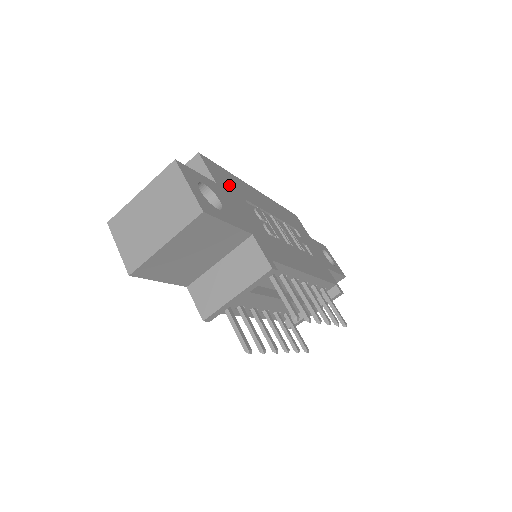
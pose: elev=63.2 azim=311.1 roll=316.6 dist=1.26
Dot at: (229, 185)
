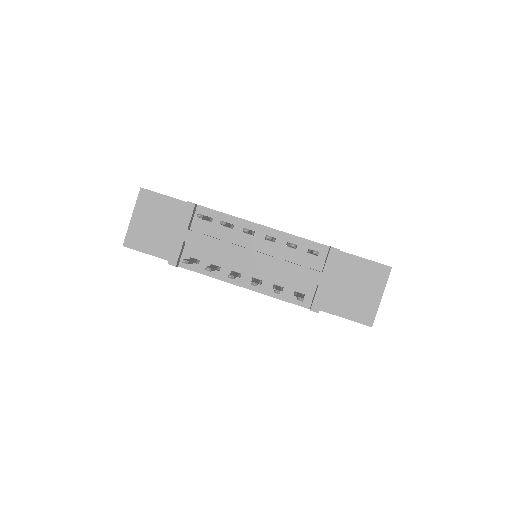
Dot at: occluded
